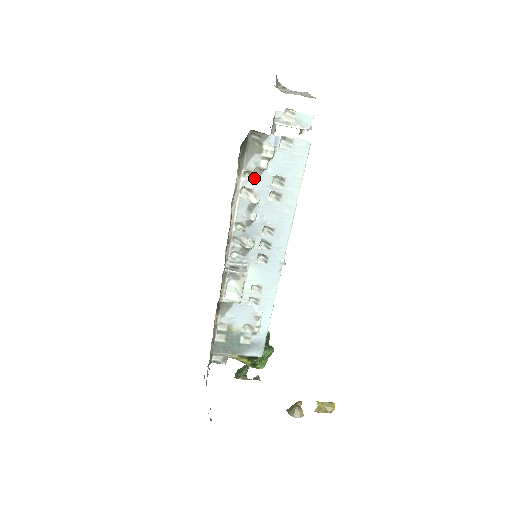
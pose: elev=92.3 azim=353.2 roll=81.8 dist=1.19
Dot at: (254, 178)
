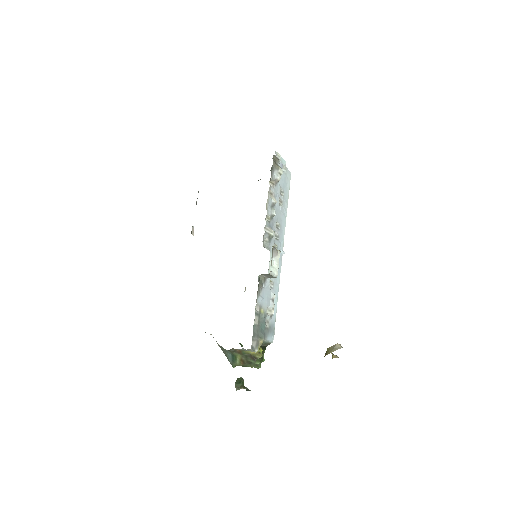
Dot at: (274, 186)
